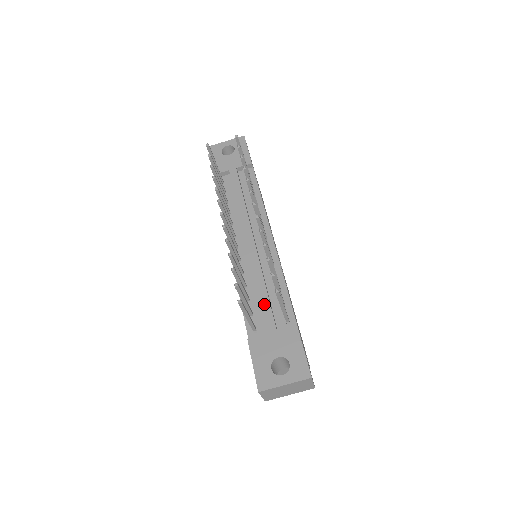
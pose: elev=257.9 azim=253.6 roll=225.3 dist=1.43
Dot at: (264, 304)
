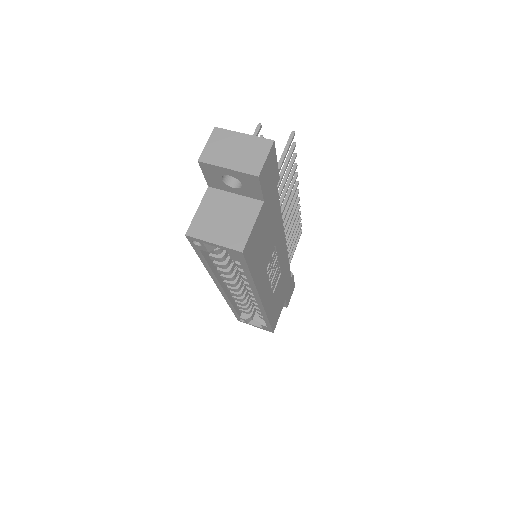
Dot at: occluded
